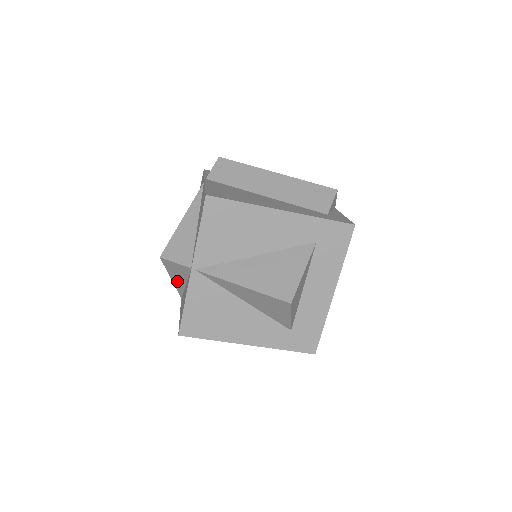
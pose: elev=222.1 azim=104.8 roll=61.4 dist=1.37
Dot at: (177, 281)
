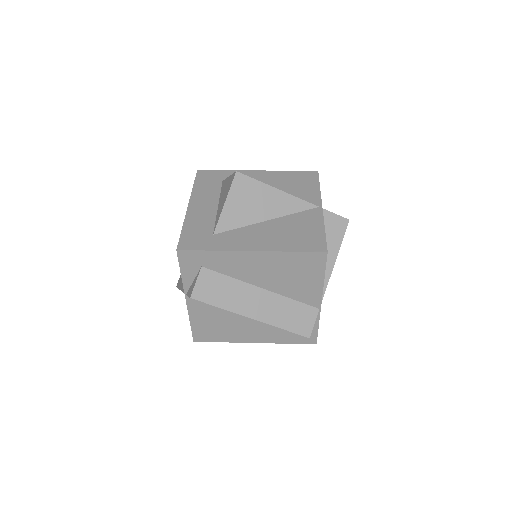
Dot at: occluded
